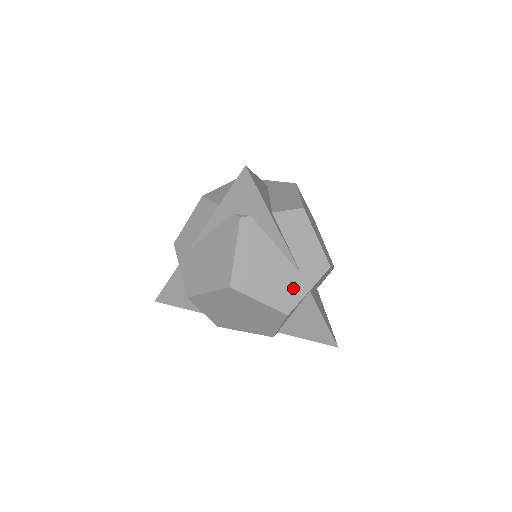
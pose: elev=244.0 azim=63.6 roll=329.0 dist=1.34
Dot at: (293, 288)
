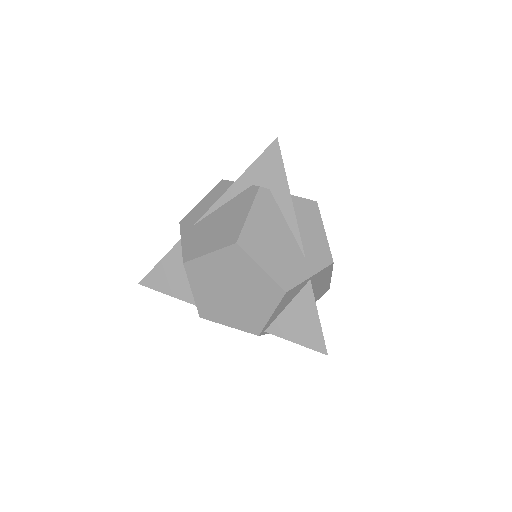
Dot at: (296, 268)
